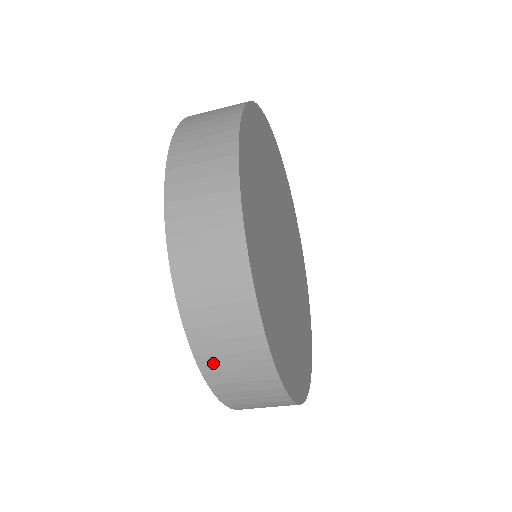
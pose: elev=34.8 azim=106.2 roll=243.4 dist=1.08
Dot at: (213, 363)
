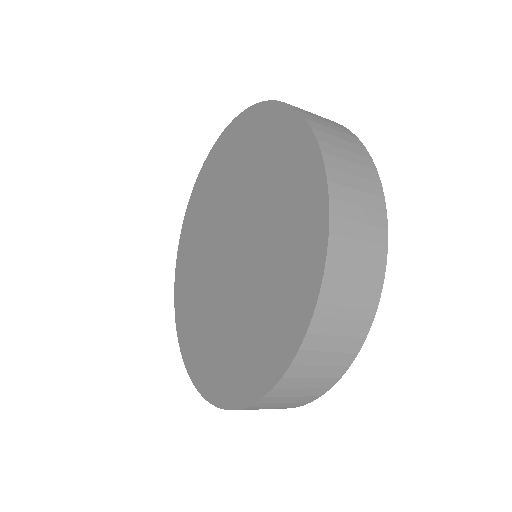
Dot at: (331, 303)
